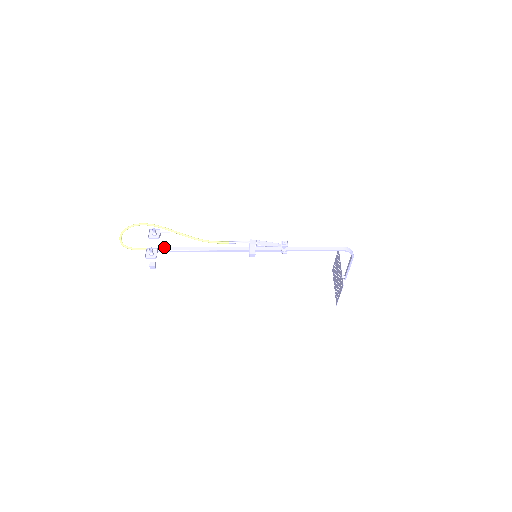
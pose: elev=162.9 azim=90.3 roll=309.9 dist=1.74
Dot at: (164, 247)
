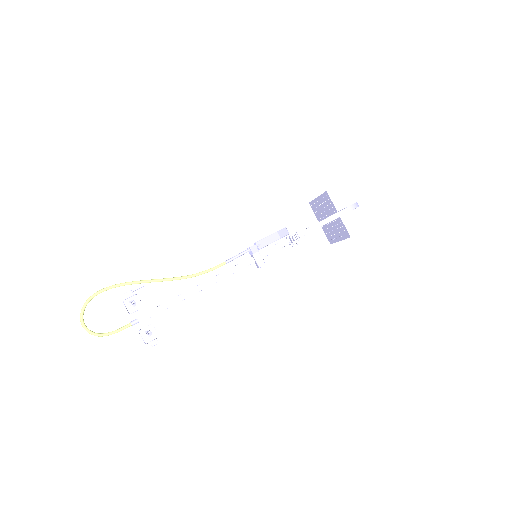
Dot at: (152, 310)
